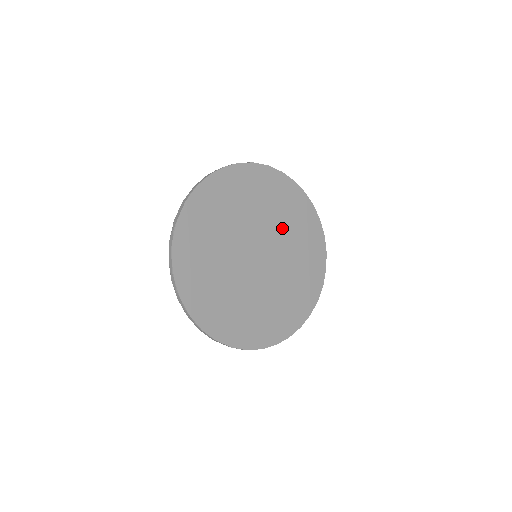
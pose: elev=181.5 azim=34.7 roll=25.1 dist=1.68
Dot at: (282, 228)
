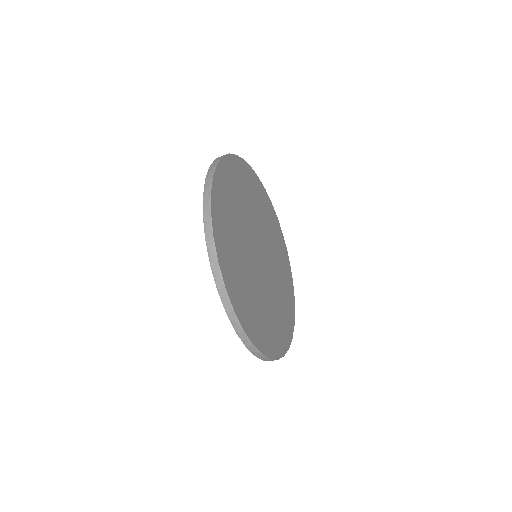
Dot at: (274, 255)
